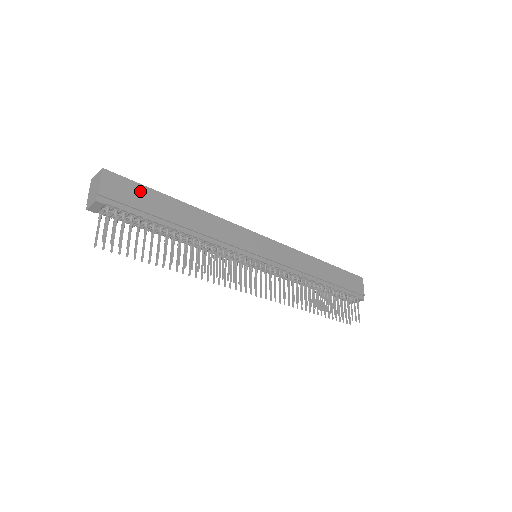
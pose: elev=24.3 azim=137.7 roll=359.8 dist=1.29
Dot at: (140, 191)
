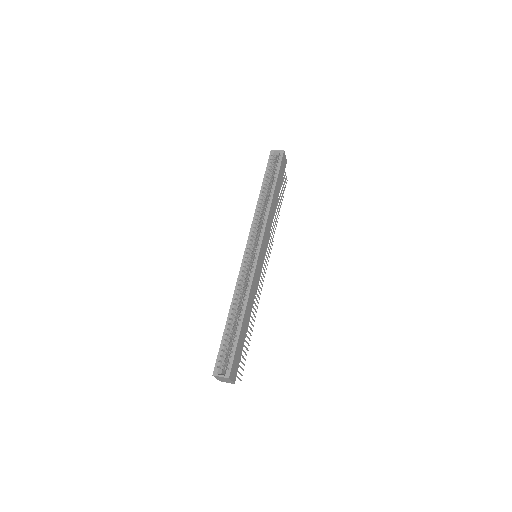
Dot at: (237, 352)
